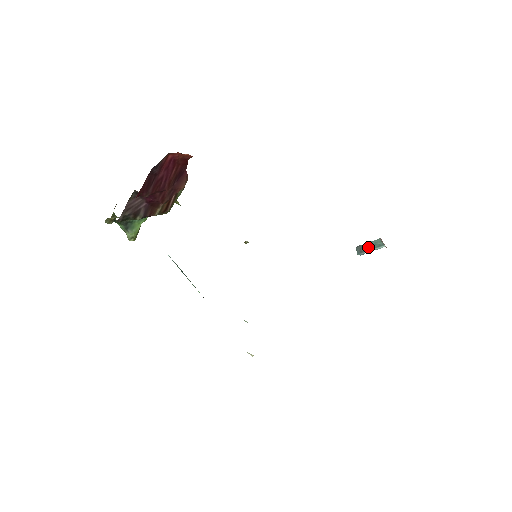
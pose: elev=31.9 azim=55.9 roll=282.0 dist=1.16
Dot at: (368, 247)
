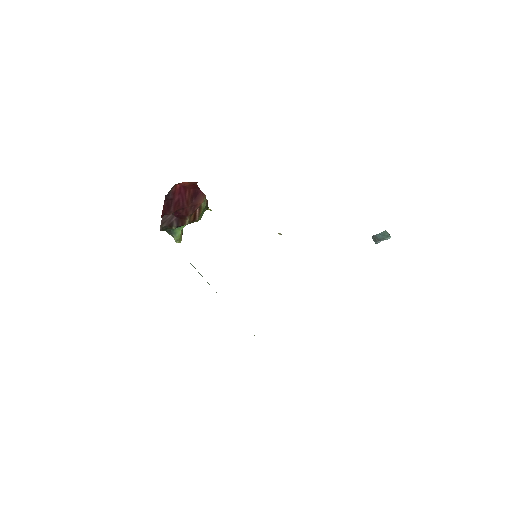
Dot at: (380, 237)
